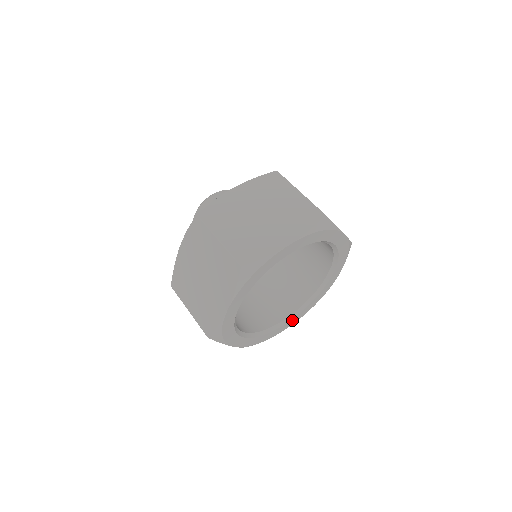
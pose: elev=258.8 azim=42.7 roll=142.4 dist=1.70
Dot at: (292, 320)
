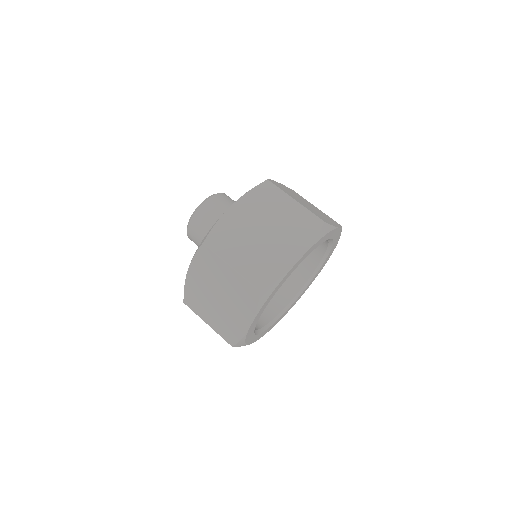
Dot at: (327, 257)
